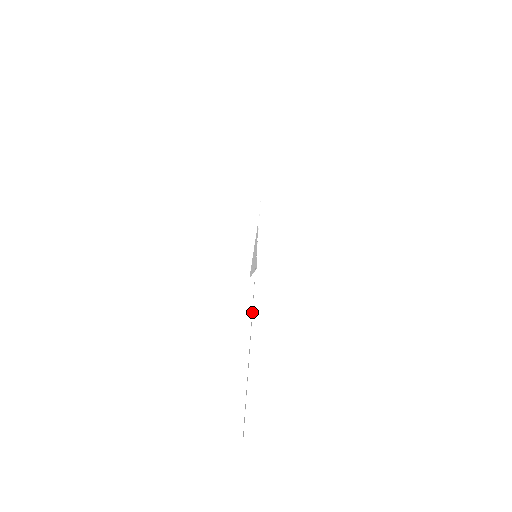
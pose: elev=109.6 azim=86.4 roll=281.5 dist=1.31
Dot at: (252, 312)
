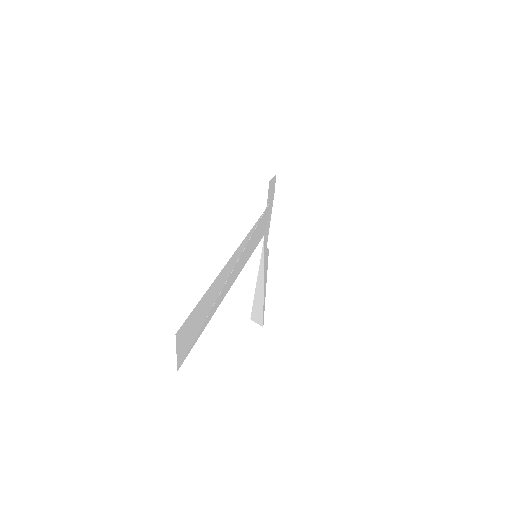
Dot at: (235, 265)
